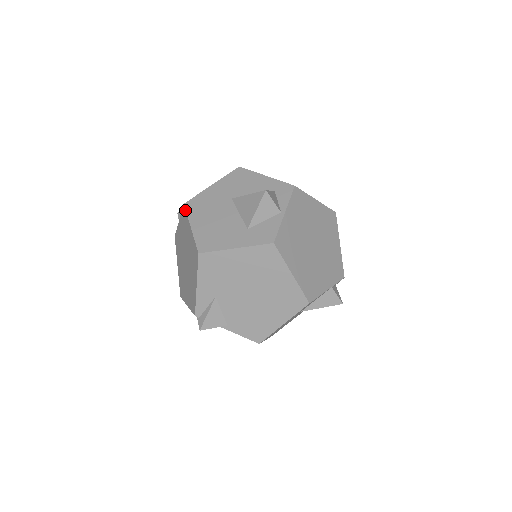
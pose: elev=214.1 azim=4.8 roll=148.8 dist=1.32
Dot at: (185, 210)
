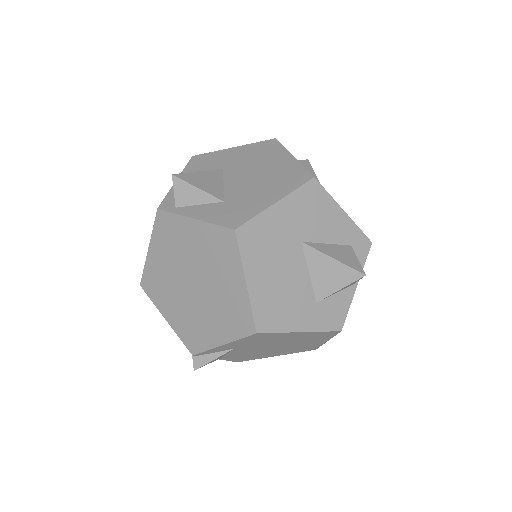
Dot at: (236, 243)
